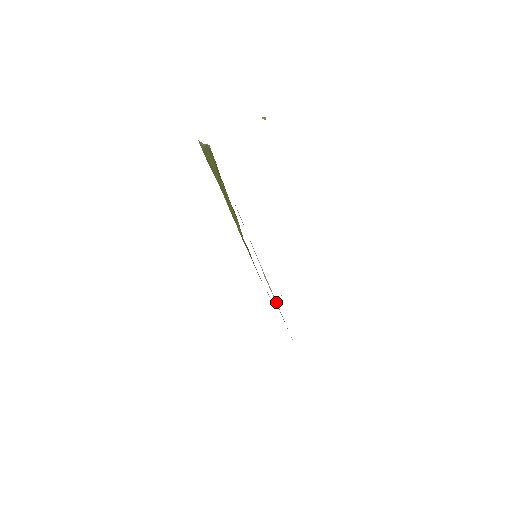
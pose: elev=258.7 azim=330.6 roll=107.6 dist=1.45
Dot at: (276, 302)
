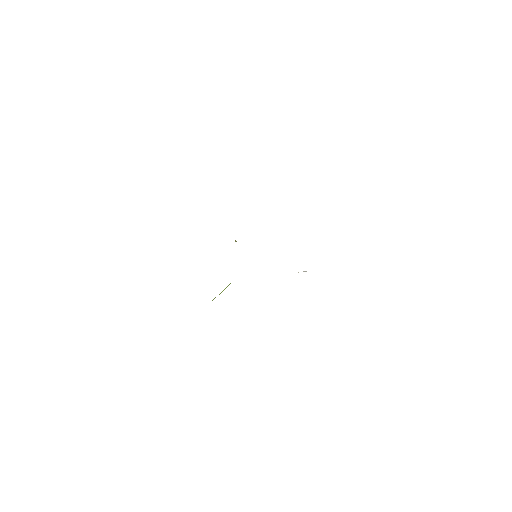
Dot at: occluded
